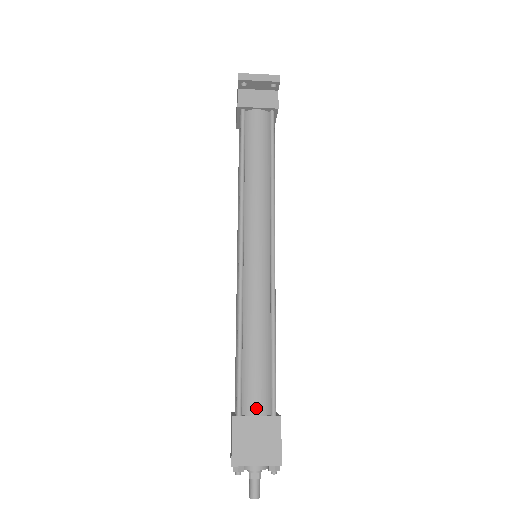
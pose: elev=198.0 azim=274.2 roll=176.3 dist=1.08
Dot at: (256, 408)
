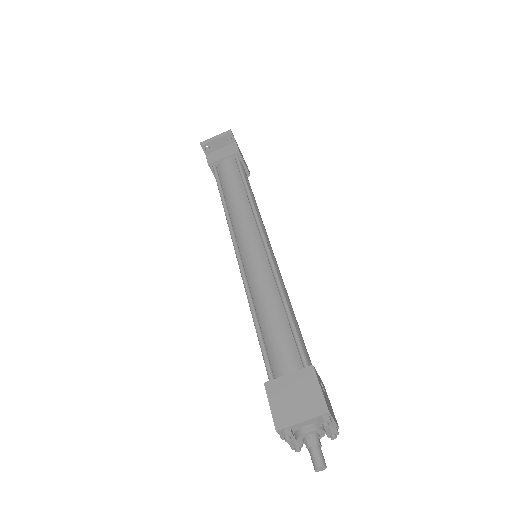
Dot at: (286, 368)
